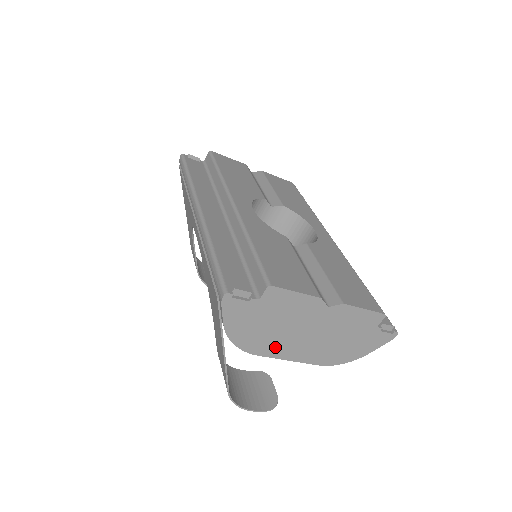
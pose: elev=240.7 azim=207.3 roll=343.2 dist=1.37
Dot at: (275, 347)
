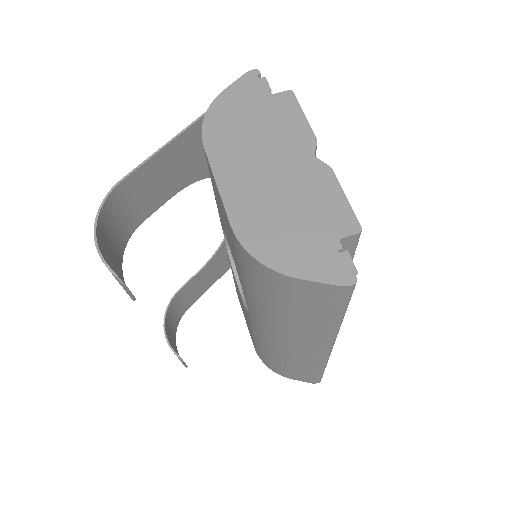
Dot at: (226, 153)
